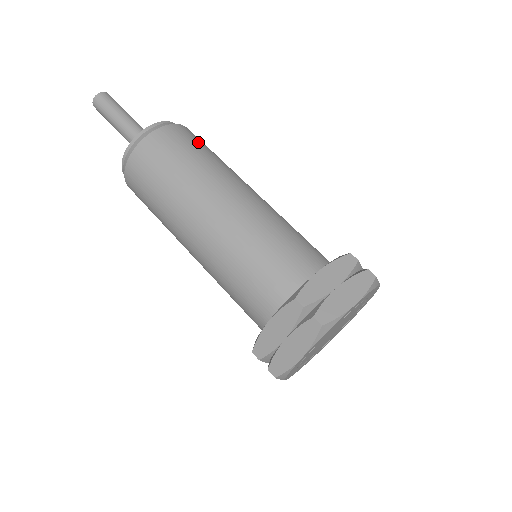
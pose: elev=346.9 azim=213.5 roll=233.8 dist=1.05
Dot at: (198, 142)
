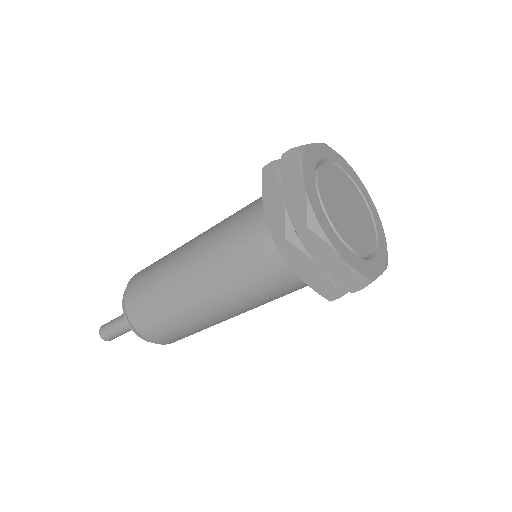
Dot at: occluded
